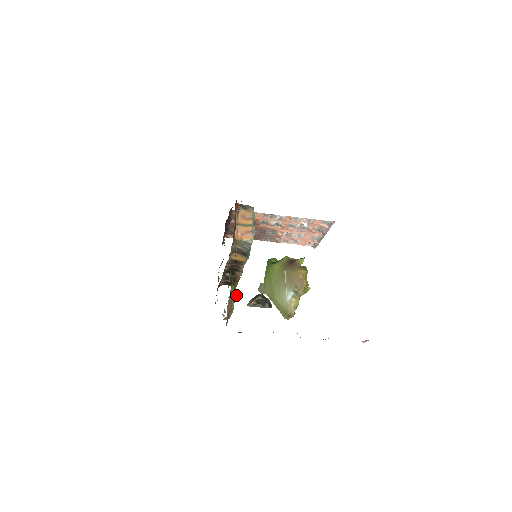
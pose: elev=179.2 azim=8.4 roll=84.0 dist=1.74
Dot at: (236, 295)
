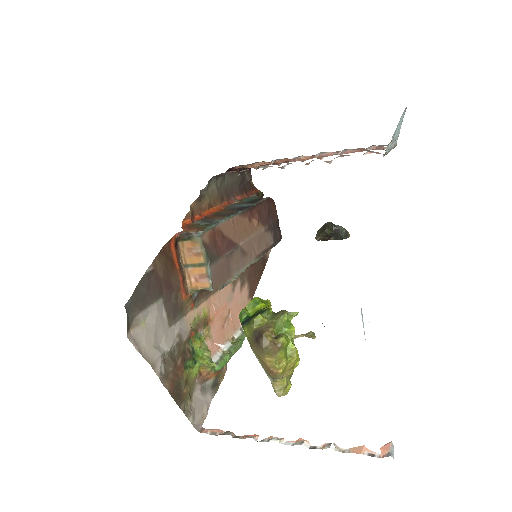
Dot at: (210, 367)
